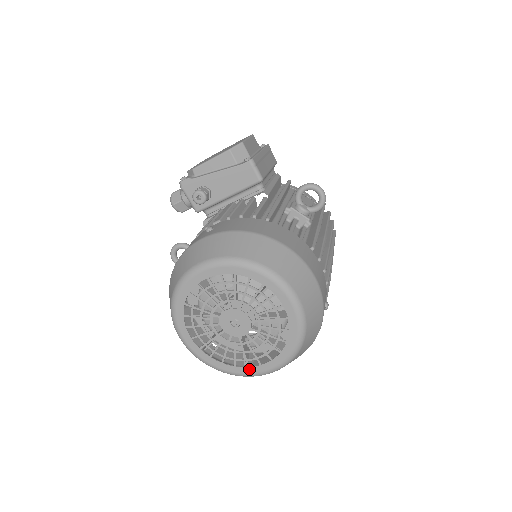
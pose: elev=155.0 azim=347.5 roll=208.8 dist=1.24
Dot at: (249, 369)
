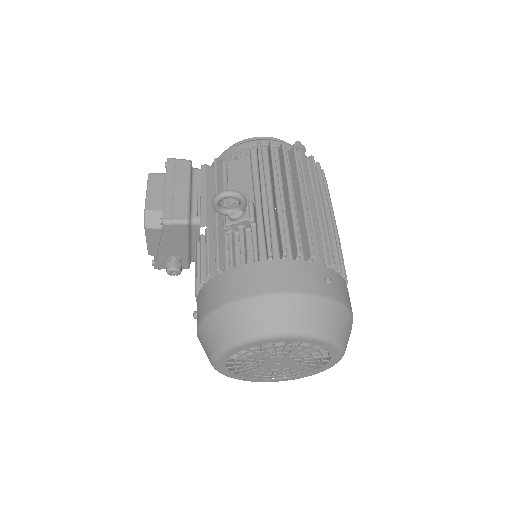
Dot at: (326, 366)
